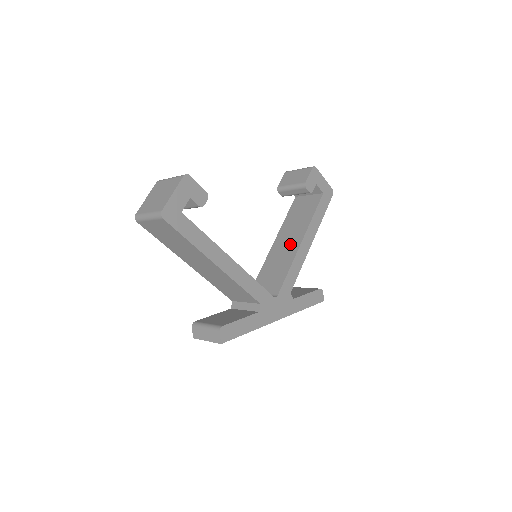
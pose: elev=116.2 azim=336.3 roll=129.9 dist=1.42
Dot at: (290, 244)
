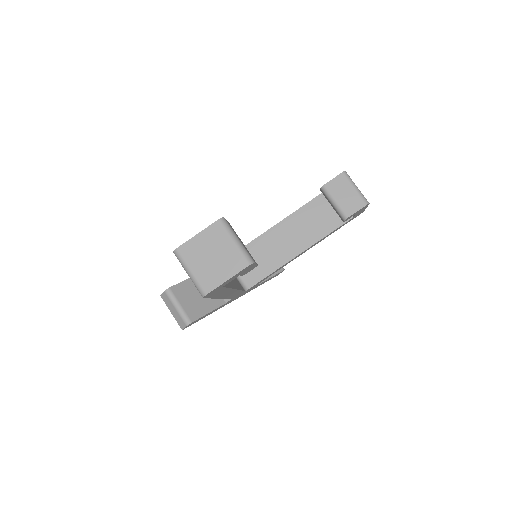
Dot at: (291, 244)
